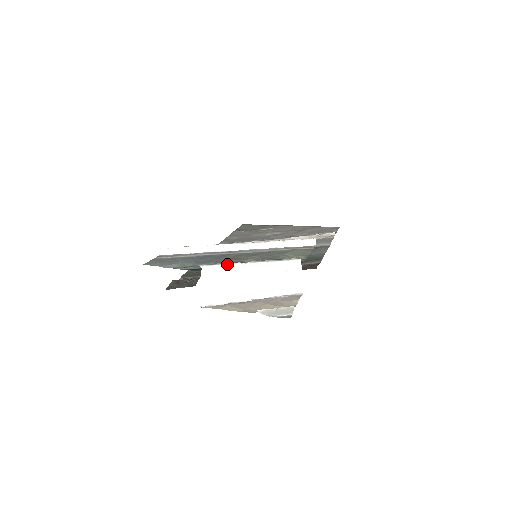
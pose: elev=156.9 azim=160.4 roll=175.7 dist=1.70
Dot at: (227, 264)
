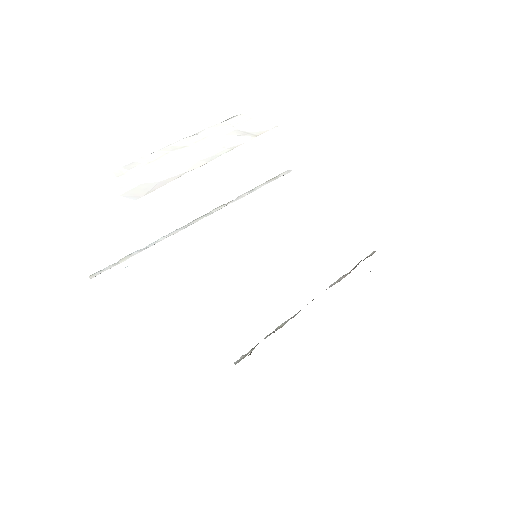
Dot at: (147, 157)
